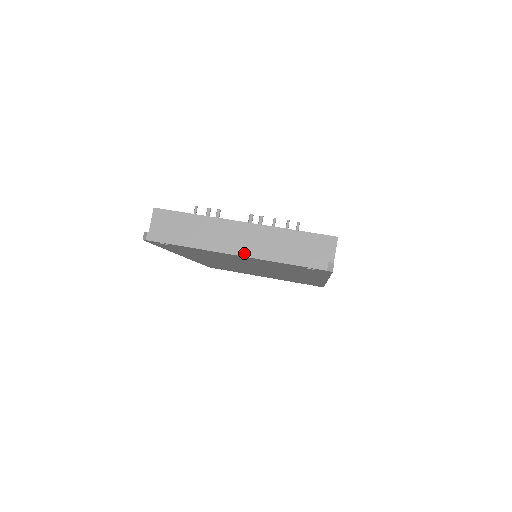
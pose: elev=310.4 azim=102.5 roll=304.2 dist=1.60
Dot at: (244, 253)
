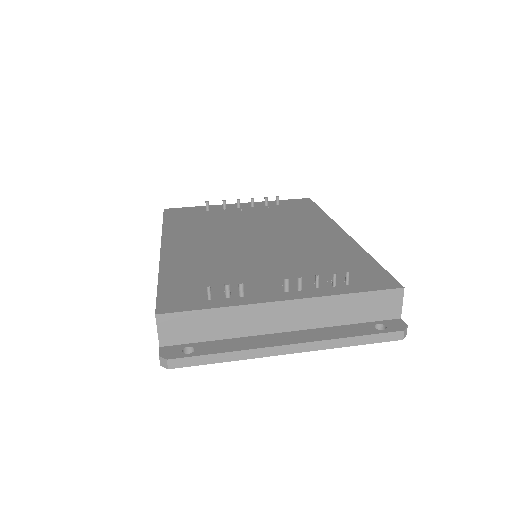
Dot at: (303, 349)
